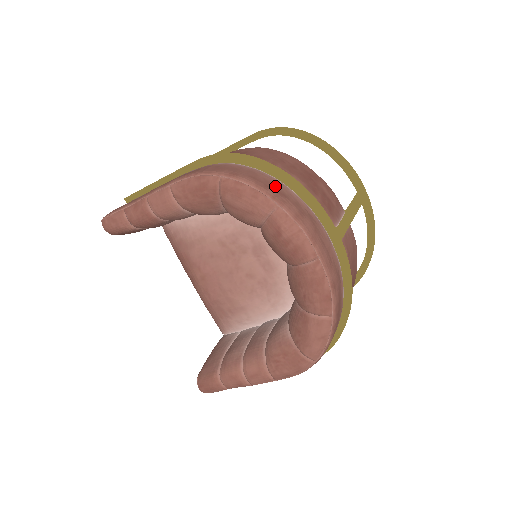
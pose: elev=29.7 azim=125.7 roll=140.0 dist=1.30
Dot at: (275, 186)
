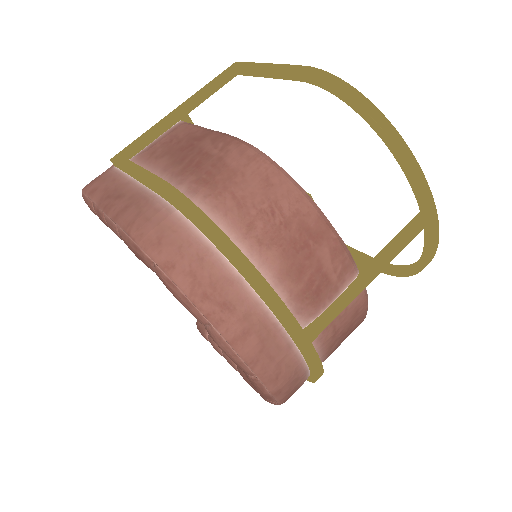
Dot at: (221, 290)
